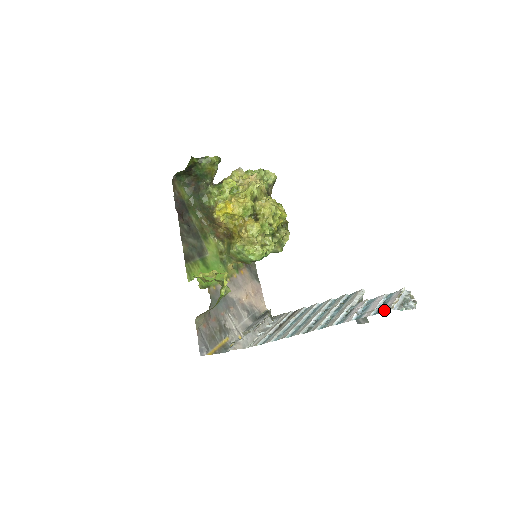
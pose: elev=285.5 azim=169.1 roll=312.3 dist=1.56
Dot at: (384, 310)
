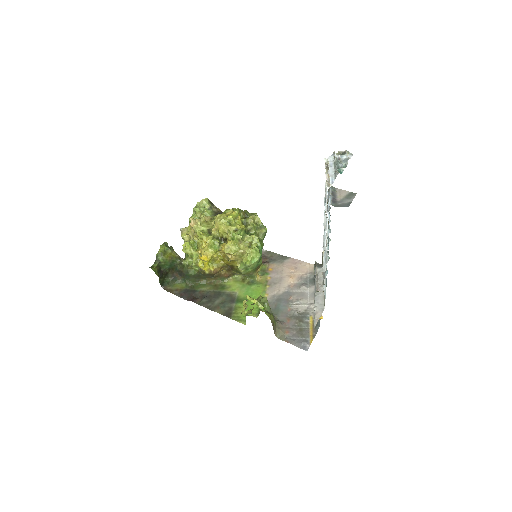
Dot at: (329, 192)
